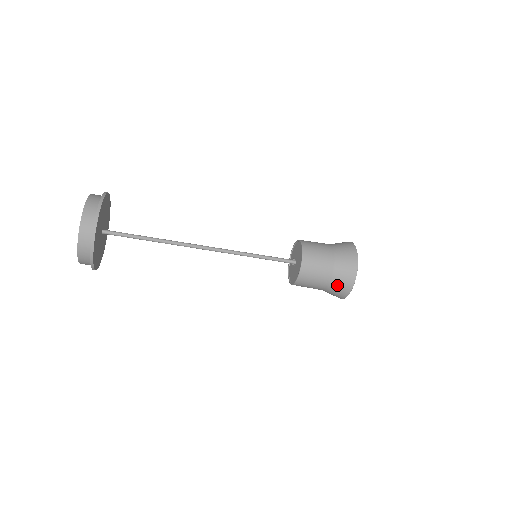
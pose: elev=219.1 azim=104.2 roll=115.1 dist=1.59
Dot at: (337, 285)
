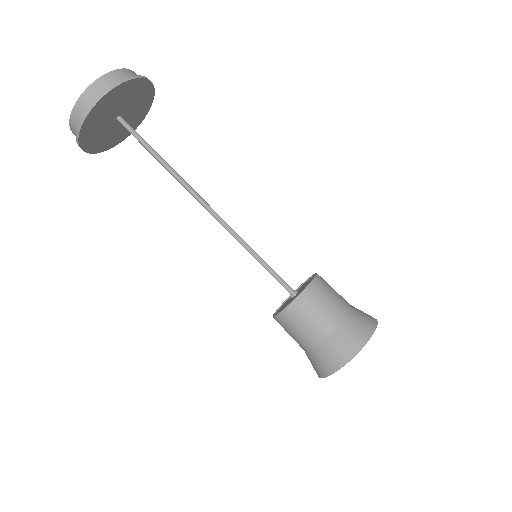
Dot at: (347, 330)
